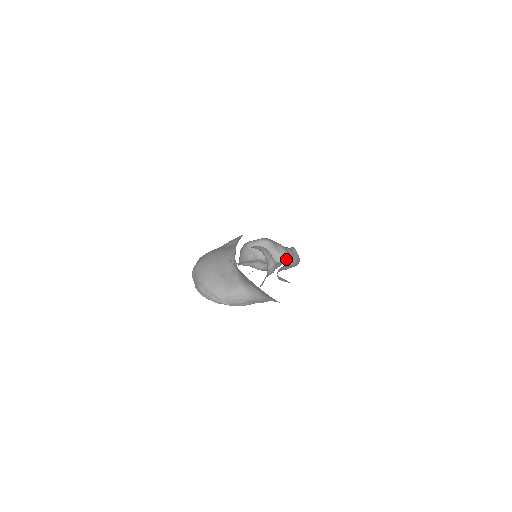
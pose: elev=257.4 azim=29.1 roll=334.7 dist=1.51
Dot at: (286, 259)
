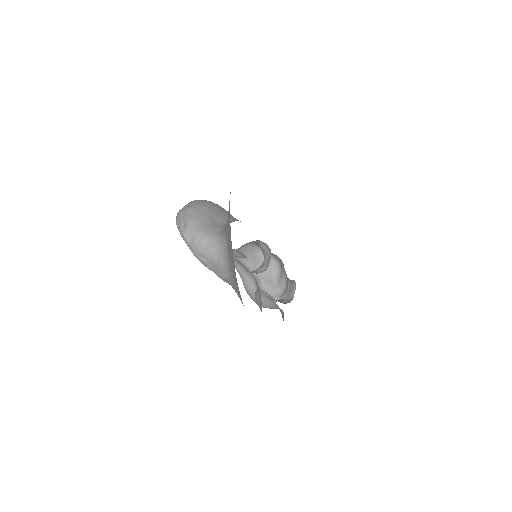
Dot at: (279, 297)
